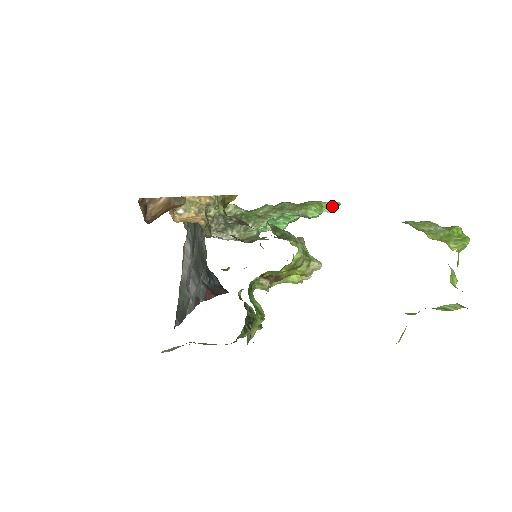
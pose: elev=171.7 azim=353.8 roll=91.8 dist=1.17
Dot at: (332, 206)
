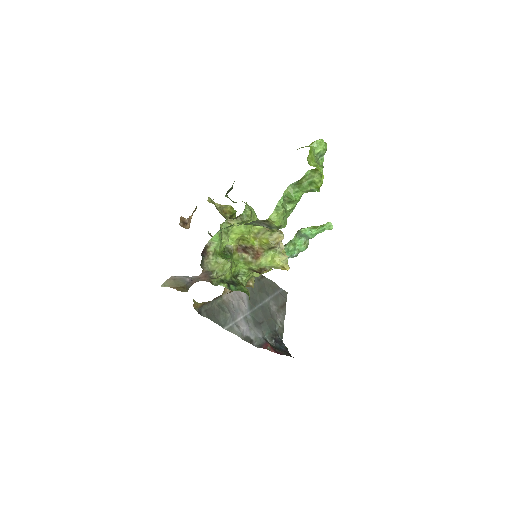
Dot at: (323, 225)
